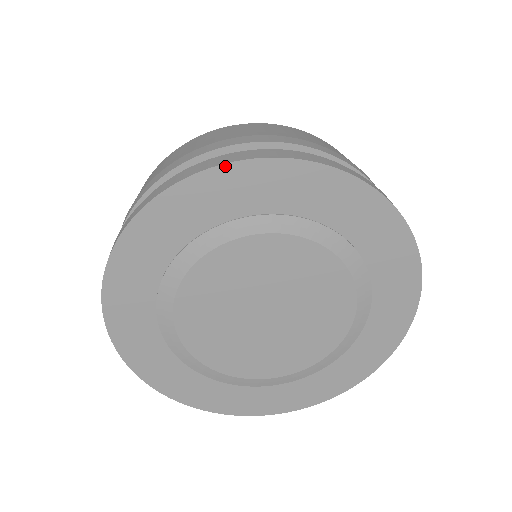
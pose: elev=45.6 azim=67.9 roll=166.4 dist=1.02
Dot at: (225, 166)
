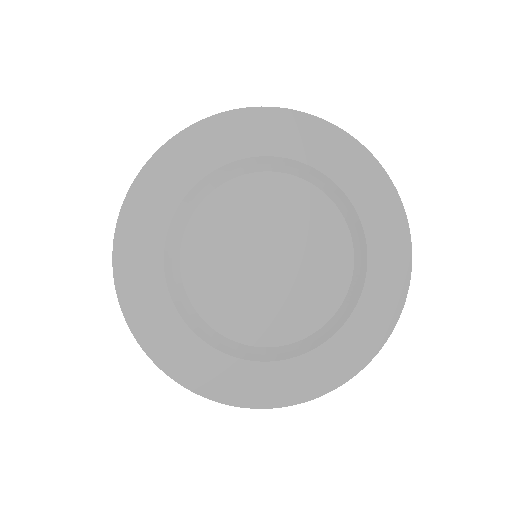
Dot at: (133, 186)
